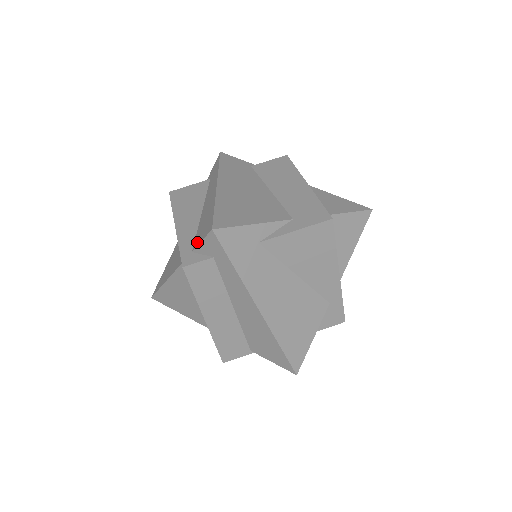
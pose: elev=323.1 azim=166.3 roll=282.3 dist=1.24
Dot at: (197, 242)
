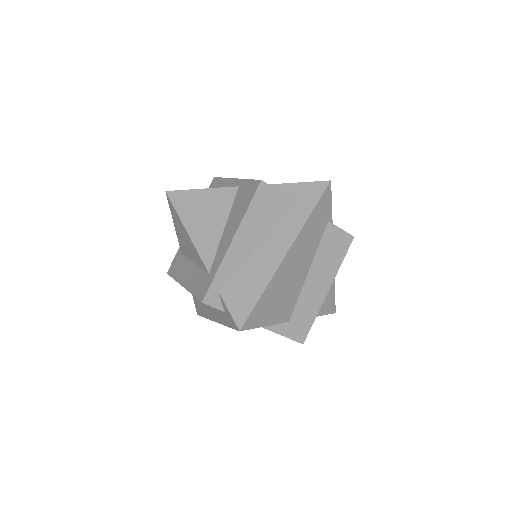
Dot at: (227, 296)
